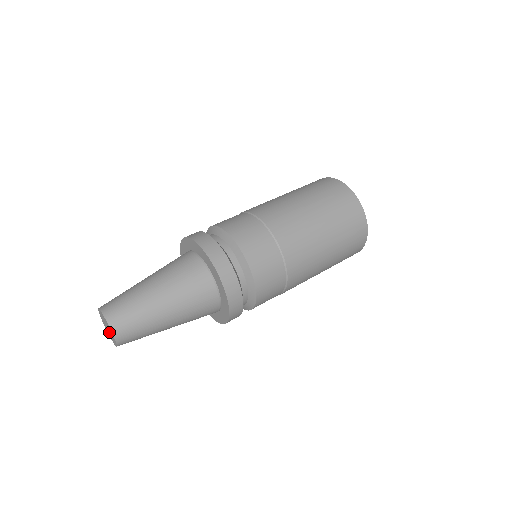
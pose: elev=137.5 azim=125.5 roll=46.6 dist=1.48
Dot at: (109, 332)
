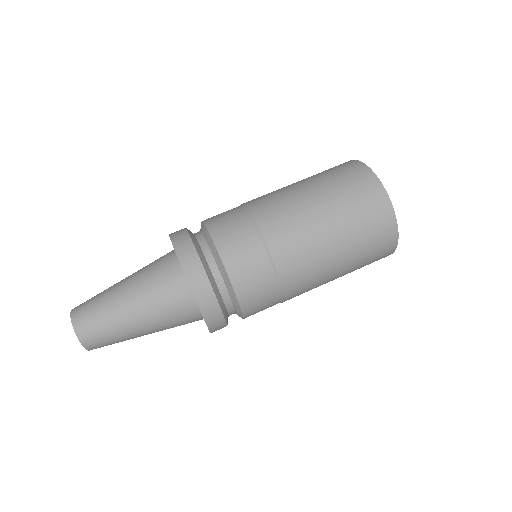
Dot at: occluded
